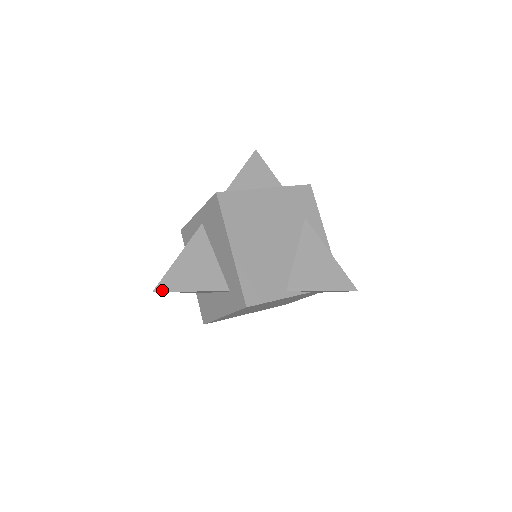
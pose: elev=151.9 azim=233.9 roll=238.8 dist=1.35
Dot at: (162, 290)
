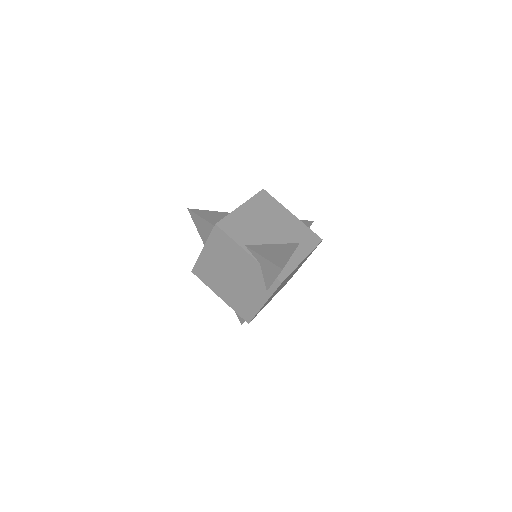
Dot at: (192, 210)
